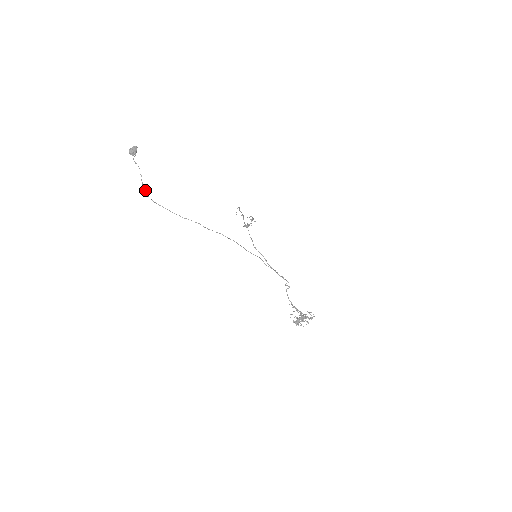
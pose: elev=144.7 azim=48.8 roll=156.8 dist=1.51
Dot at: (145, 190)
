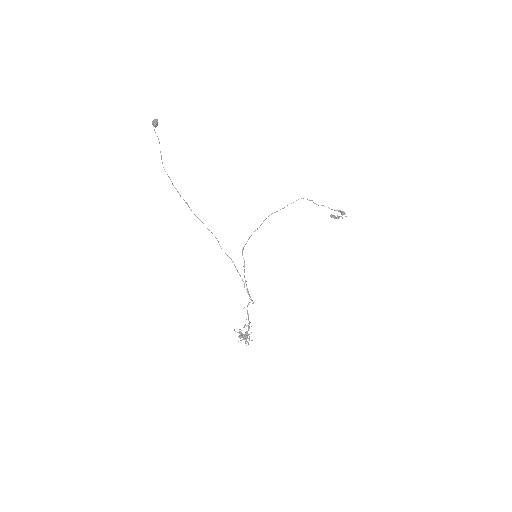
Dot at: occluded
